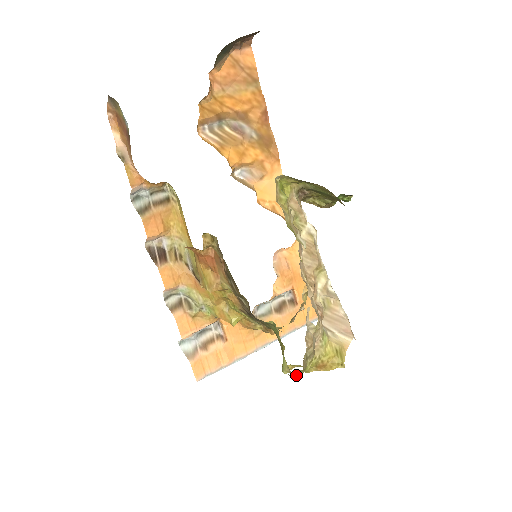
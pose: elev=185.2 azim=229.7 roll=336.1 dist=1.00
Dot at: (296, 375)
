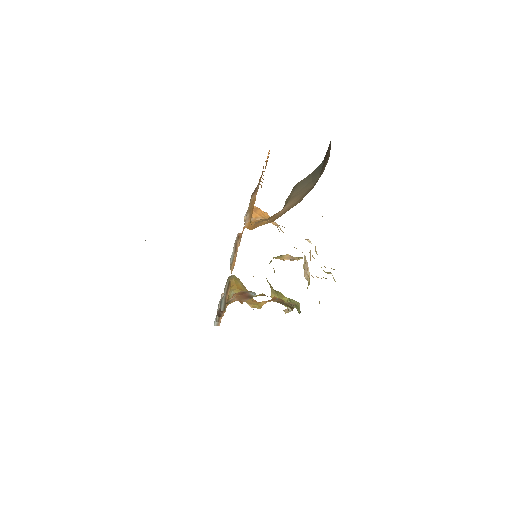
Dot at: occluded
